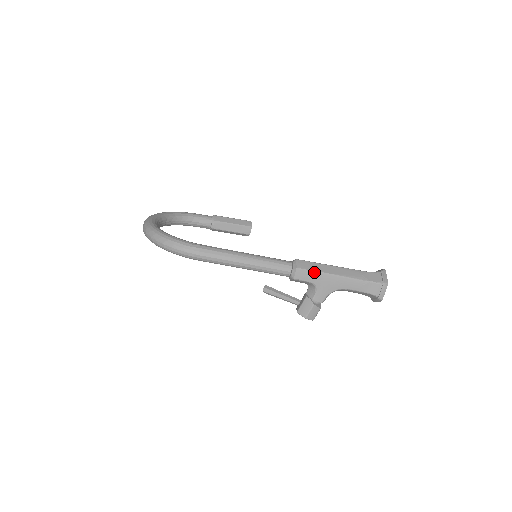
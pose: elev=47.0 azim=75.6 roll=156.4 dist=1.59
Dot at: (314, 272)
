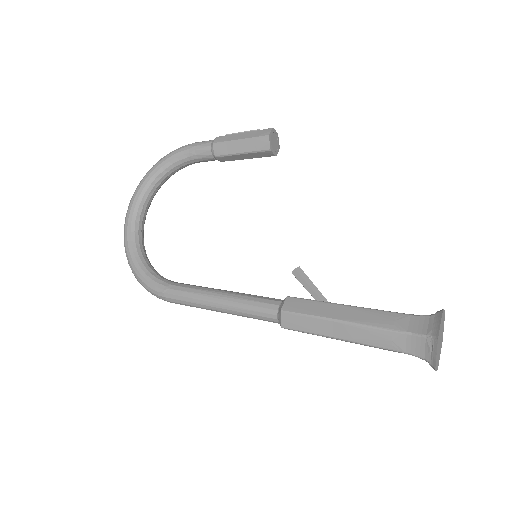
Dot at: (308, 333)
